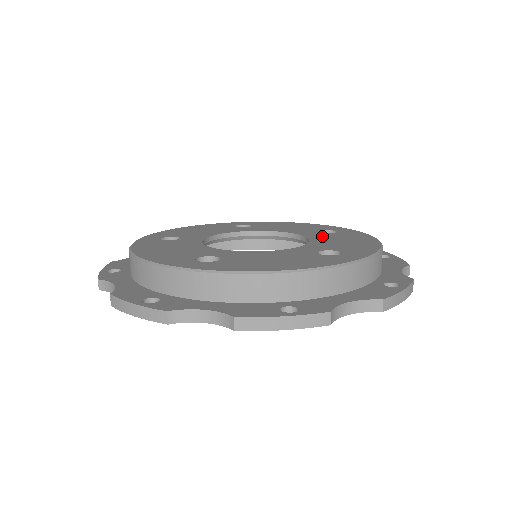
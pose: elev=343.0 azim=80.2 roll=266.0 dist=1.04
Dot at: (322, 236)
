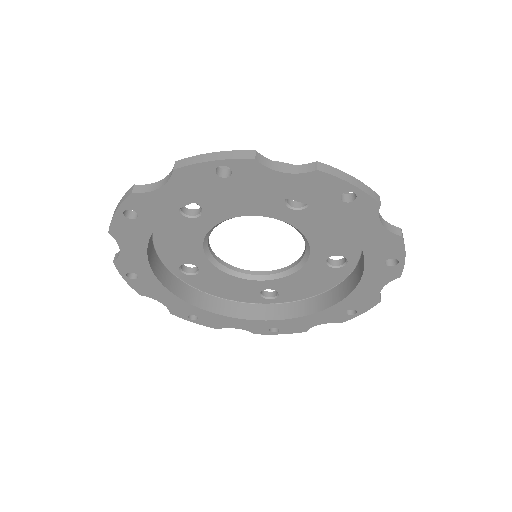
Dot at: occluded
